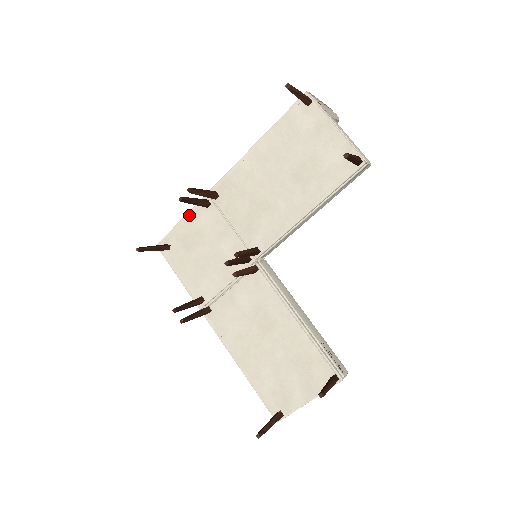
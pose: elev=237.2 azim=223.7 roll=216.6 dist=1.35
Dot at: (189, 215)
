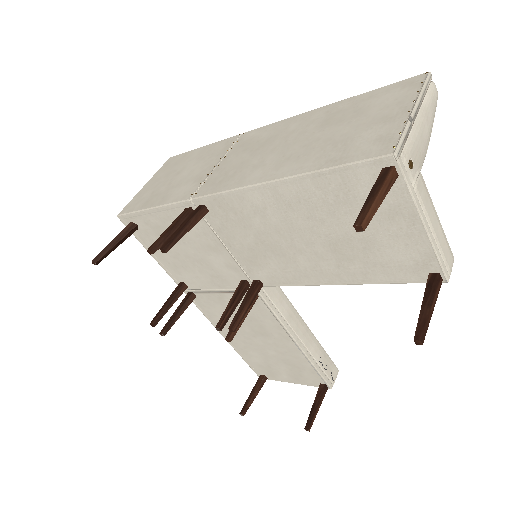
Dot at: (162, 209)
